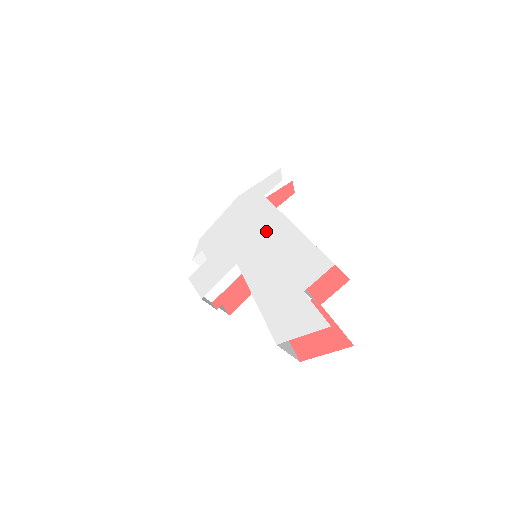
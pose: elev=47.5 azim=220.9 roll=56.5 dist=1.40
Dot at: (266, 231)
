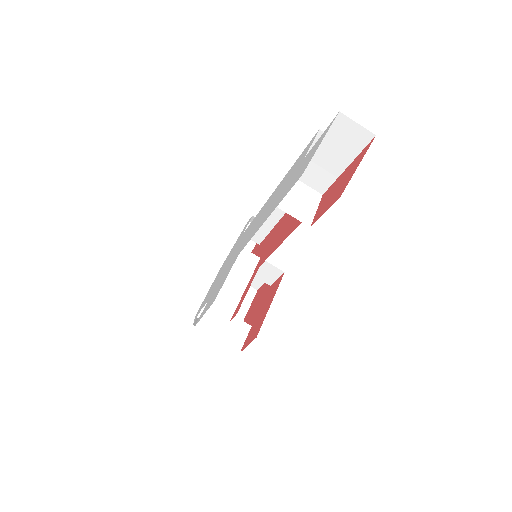
Dot at: (254, 222)
